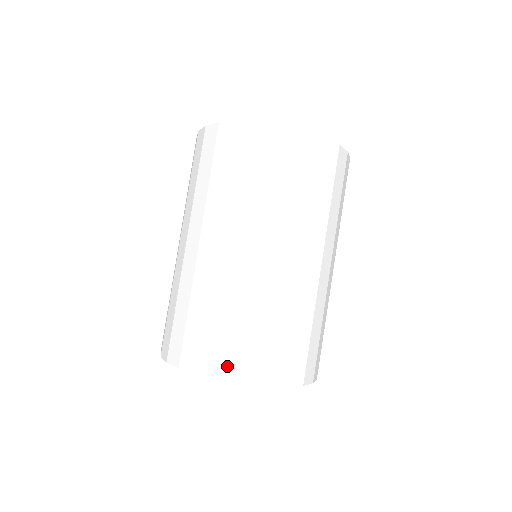
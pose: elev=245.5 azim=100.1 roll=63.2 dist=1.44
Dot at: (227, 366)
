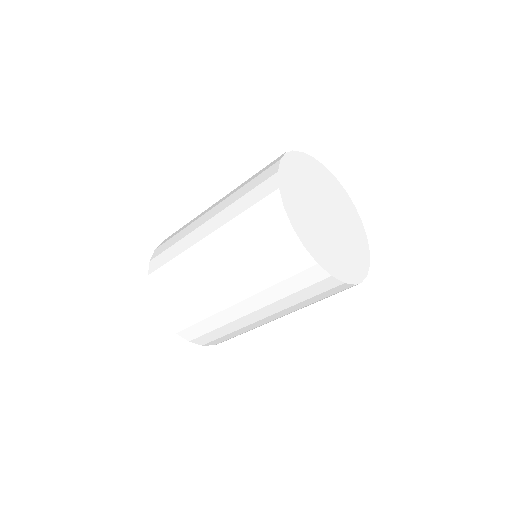
Dot at: (164, 307)
